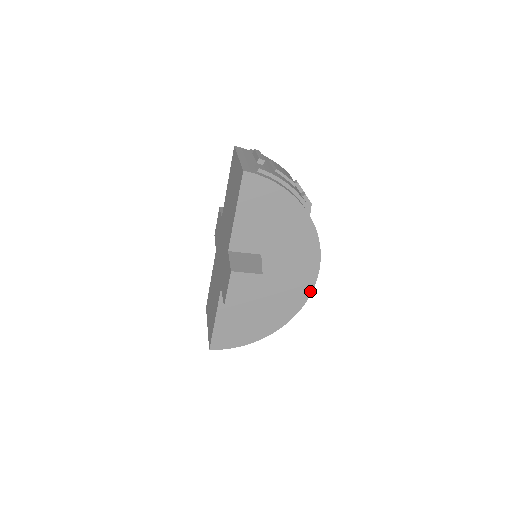
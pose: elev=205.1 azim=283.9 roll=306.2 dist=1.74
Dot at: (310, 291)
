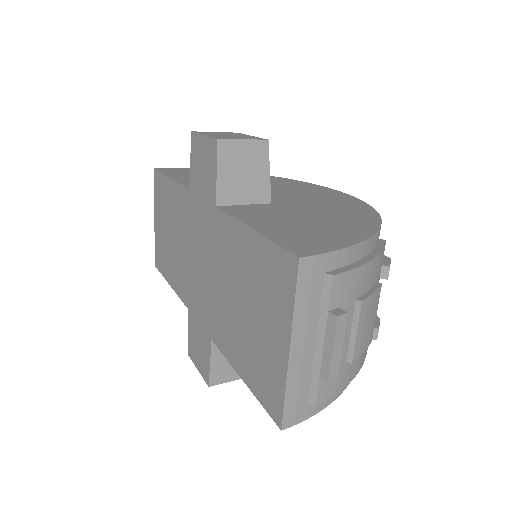
Dot at: occluded
